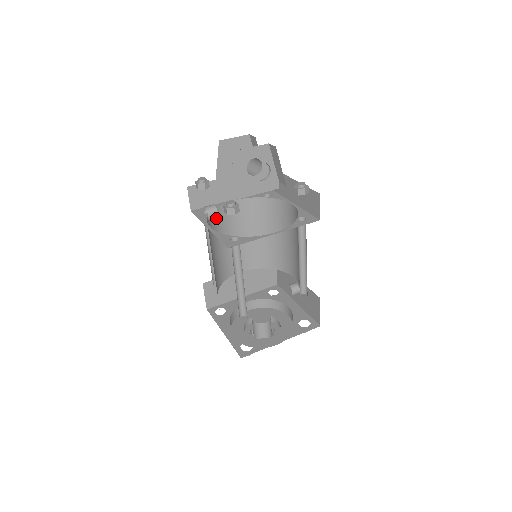
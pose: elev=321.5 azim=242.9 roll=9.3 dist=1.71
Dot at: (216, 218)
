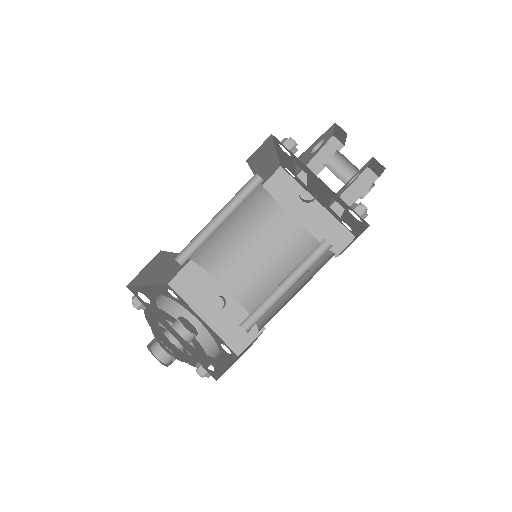
Dot at: occluded
